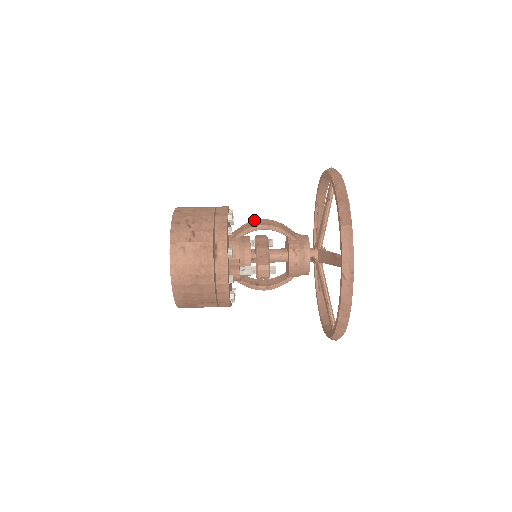
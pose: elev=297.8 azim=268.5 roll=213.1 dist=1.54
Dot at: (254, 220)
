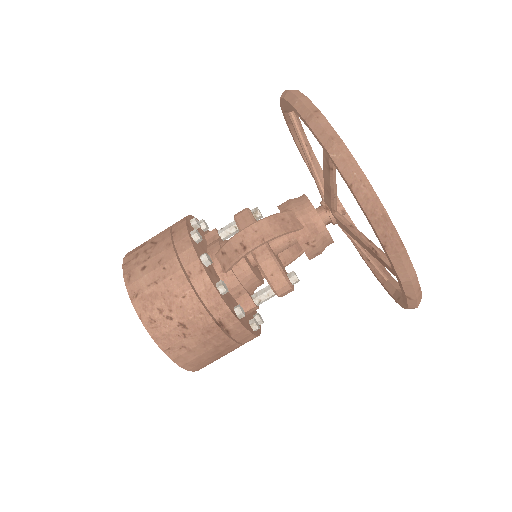
Dot at: (235, 235)
